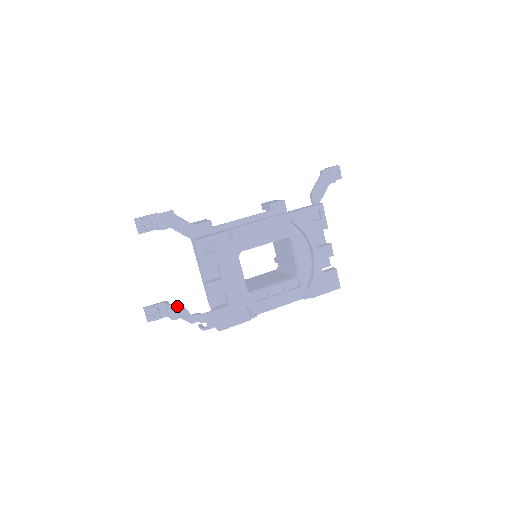
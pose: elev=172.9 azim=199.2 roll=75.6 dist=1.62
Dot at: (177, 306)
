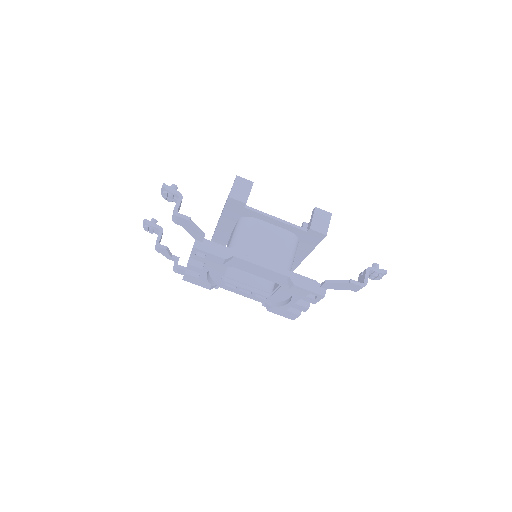
Dot at: (162, 249)
